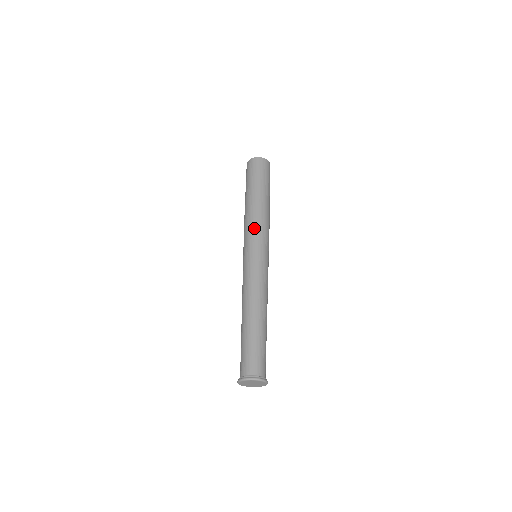
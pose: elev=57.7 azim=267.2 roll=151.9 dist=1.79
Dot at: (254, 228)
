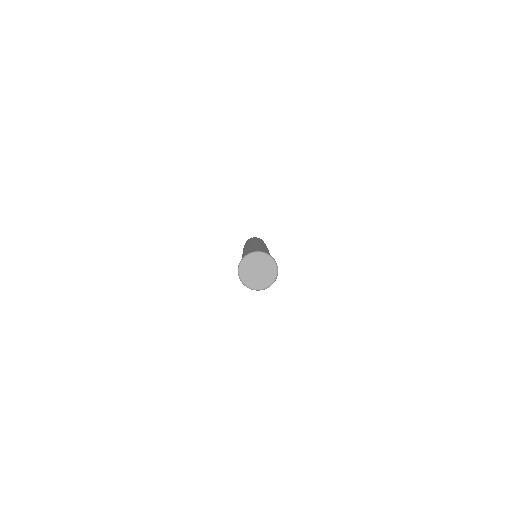
Dot at: (252, 241)
